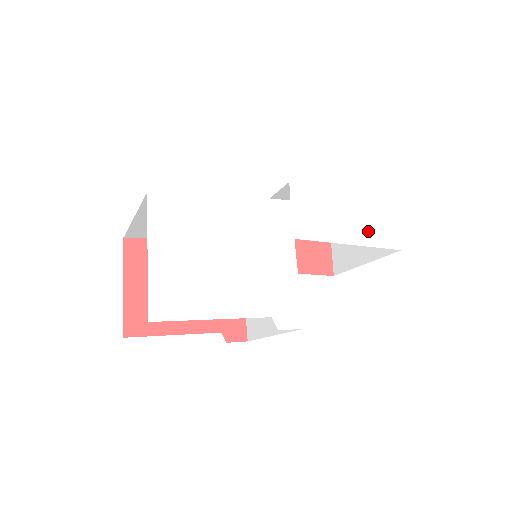
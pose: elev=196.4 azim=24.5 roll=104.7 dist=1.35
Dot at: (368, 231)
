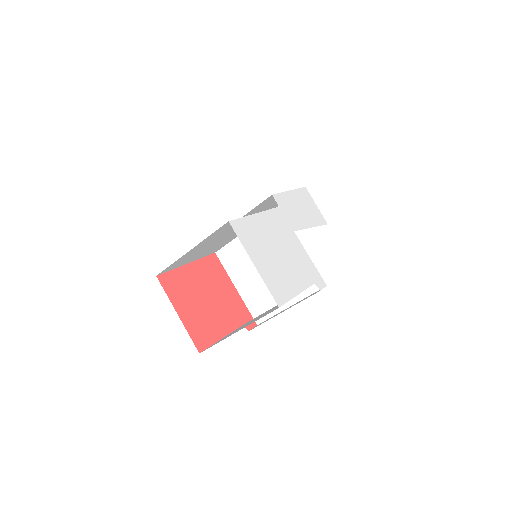
Dot at: (312, 217)
